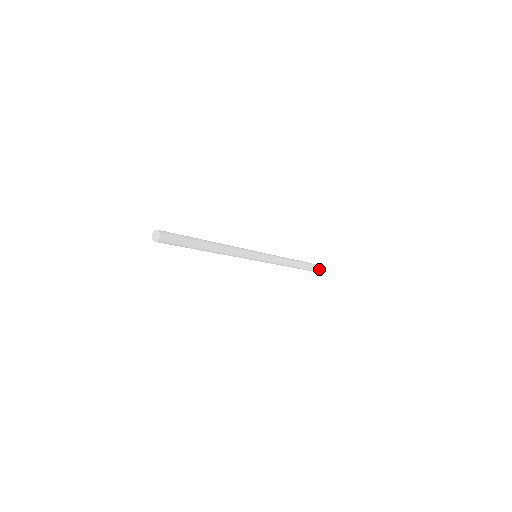
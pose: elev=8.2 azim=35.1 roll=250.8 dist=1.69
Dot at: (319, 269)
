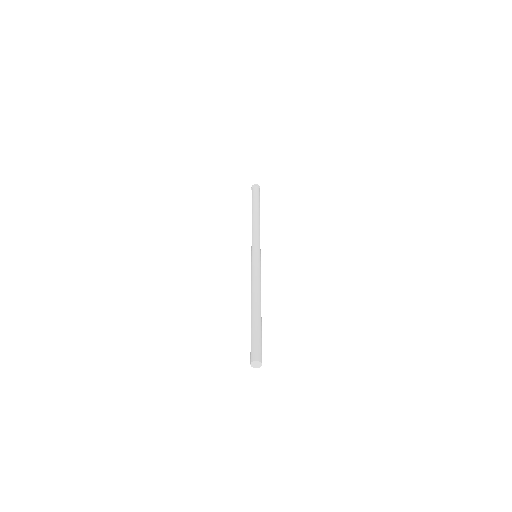
Dot at: (259, 187)
